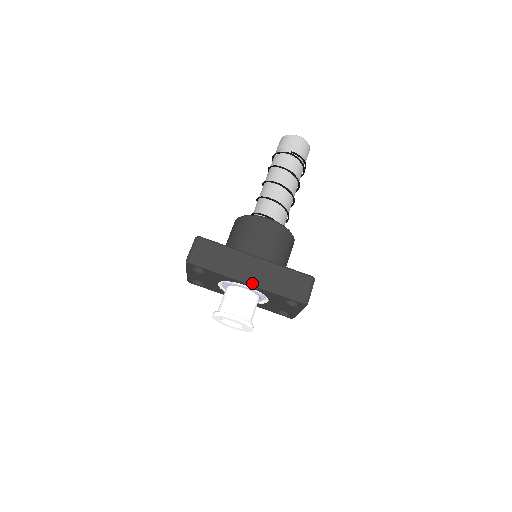
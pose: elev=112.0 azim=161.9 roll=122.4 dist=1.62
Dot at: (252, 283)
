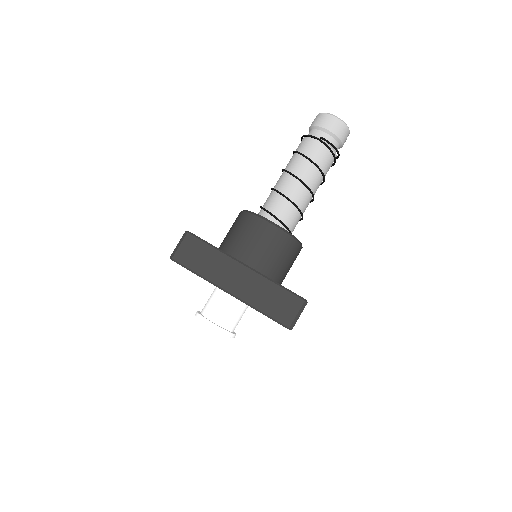
Dot at: (235, 295)
